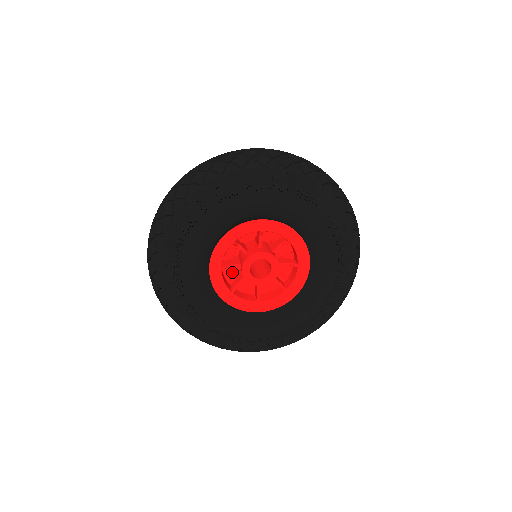
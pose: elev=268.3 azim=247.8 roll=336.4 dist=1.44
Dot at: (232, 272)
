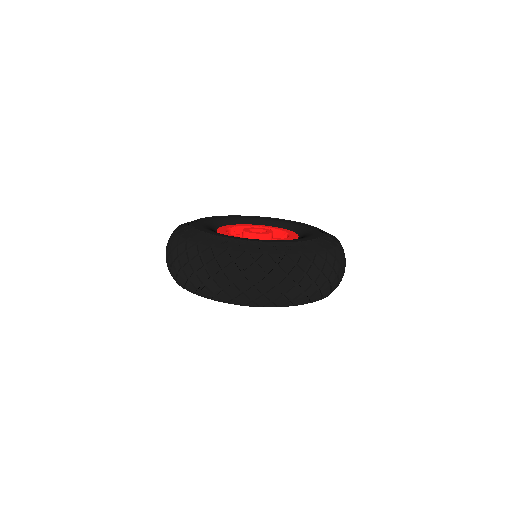
Dot at: occluded
